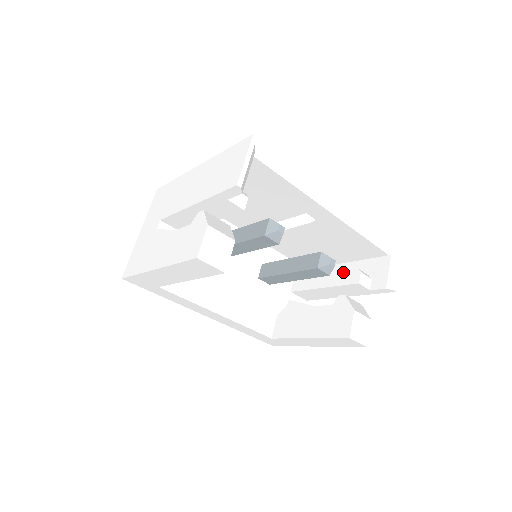
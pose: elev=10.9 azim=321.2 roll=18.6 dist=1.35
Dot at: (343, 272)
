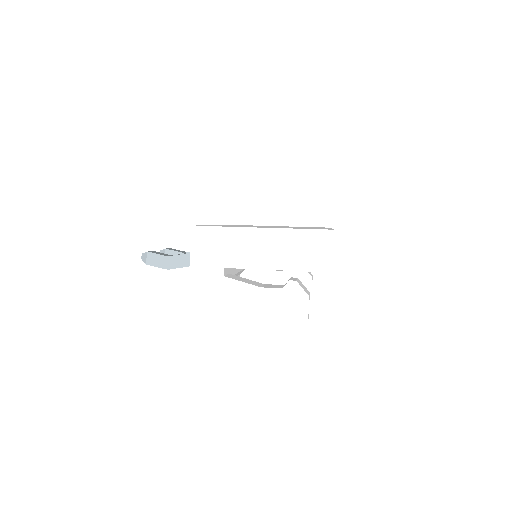
Dot at: occluded
